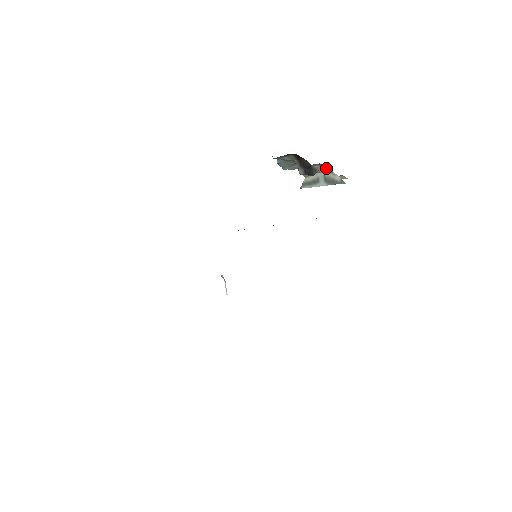
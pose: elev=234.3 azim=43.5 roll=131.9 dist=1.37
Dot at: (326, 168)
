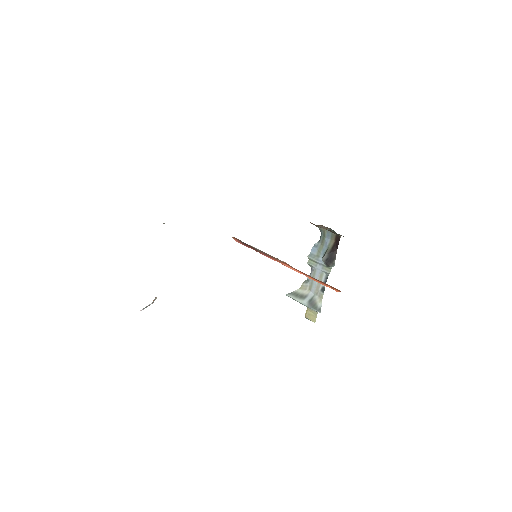
Dot at: (323, 288)
